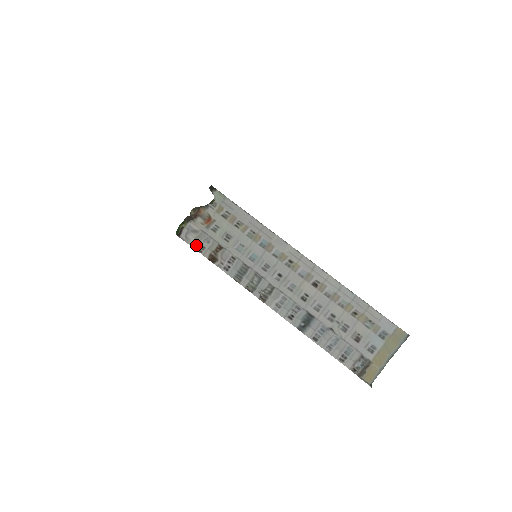
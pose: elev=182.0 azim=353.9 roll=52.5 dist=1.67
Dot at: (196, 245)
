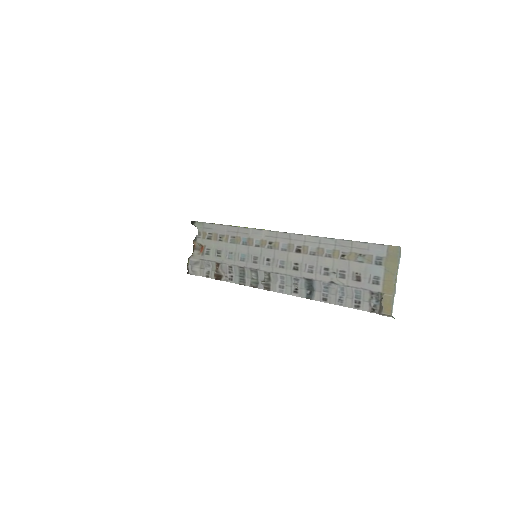
Dot at: (203, 273)
